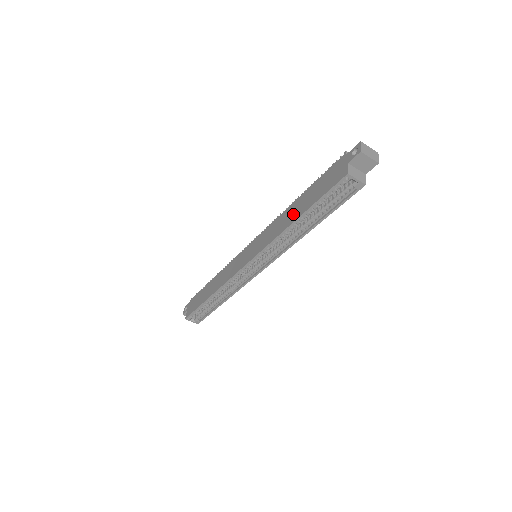
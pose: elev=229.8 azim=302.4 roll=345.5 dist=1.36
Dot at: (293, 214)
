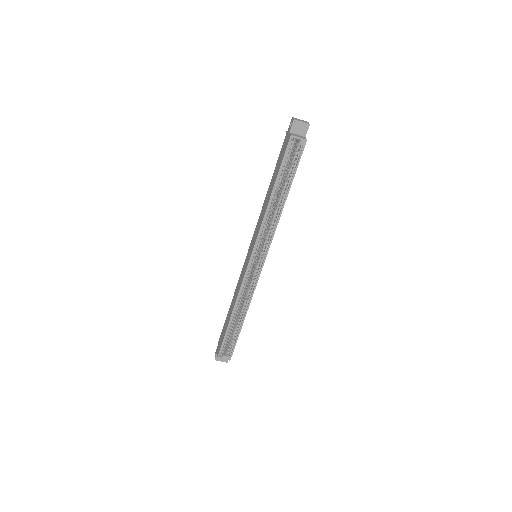
Dot at: (269, 195)
